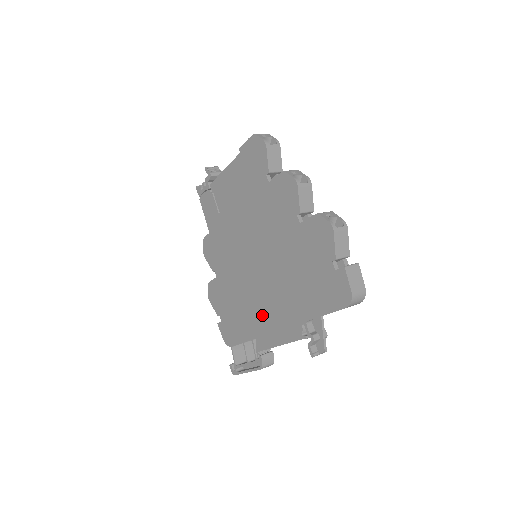
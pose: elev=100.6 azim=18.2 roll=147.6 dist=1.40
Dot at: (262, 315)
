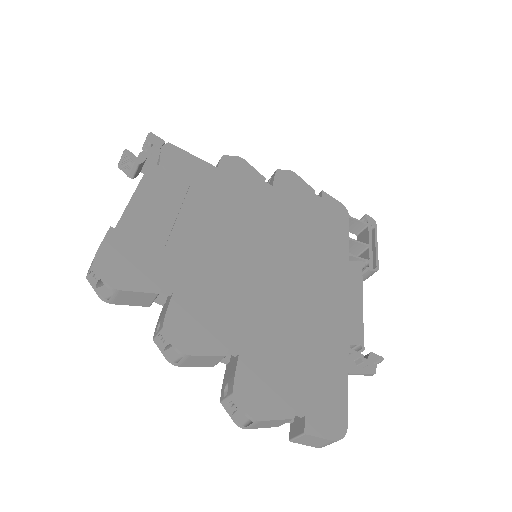
Dot at: occluded
